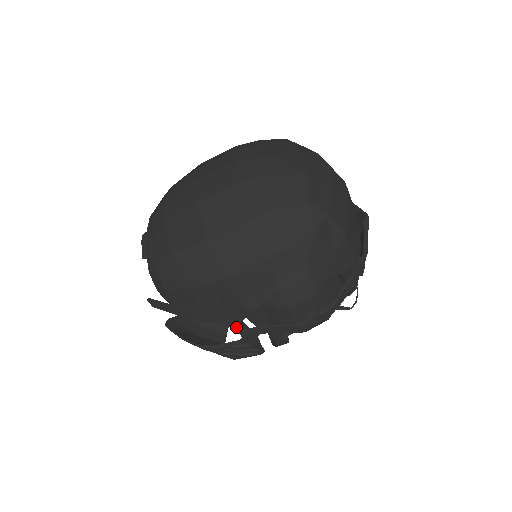
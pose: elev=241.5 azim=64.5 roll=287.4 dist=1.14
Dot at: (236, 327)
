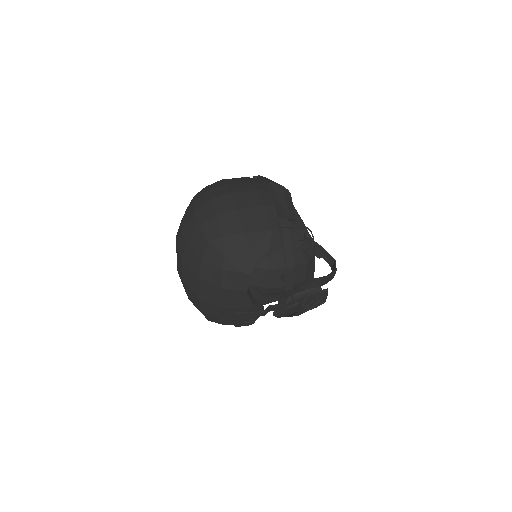
Dot at: (272, 310)
